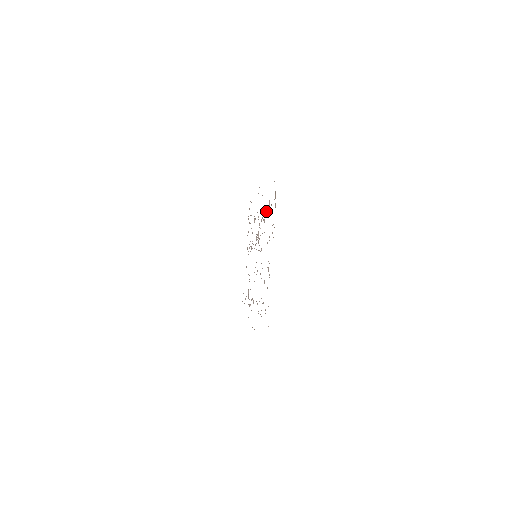
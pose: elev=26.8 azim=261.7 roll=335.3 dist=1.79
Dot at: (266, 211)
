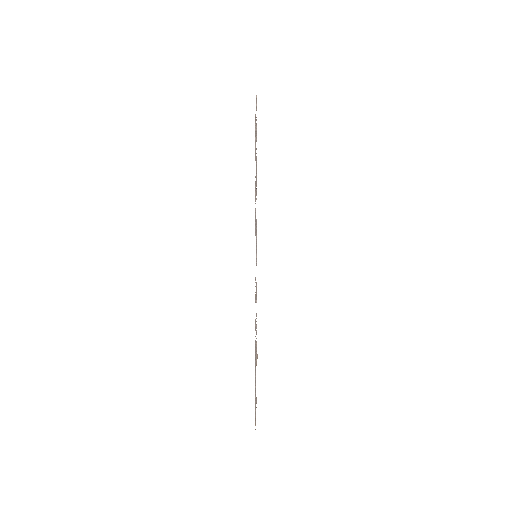
Dot at: occluded
